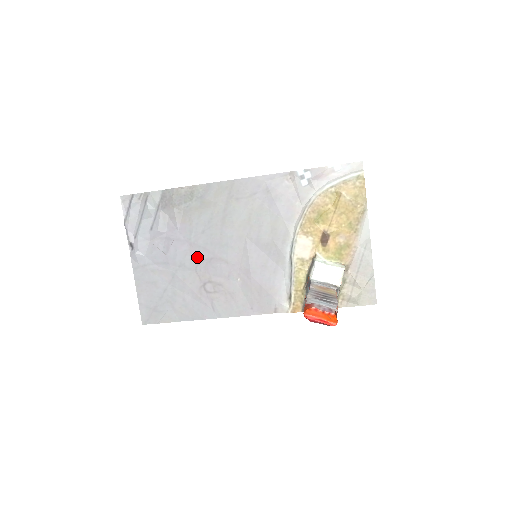
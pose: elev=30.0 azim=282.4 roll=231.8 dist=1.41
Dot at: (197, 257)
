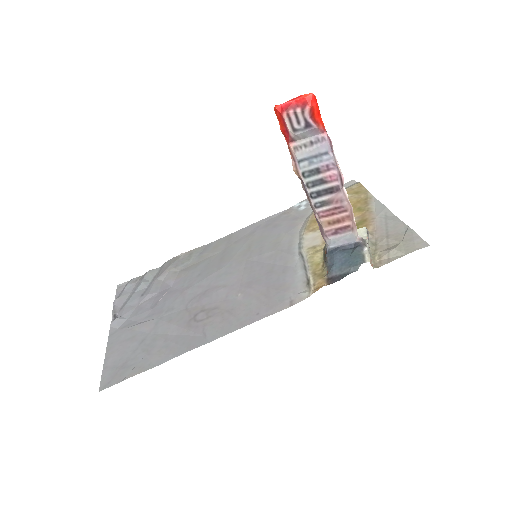
Dot at: (189, 296)
